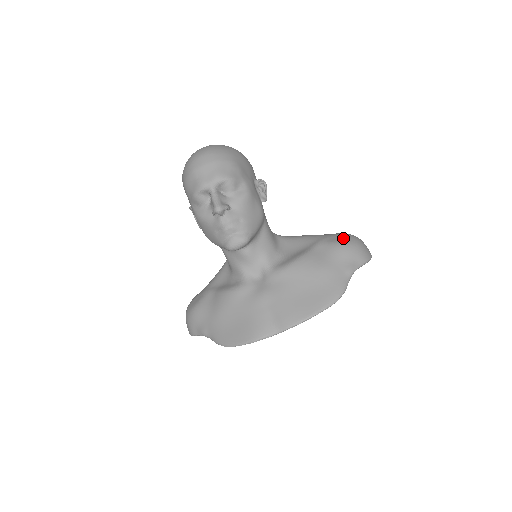
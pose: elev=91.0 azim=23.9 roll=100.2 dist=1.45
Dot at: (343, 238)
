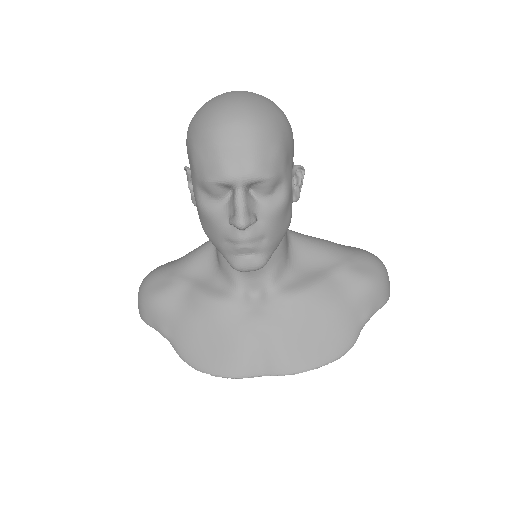
Dot at: (371, 268)
